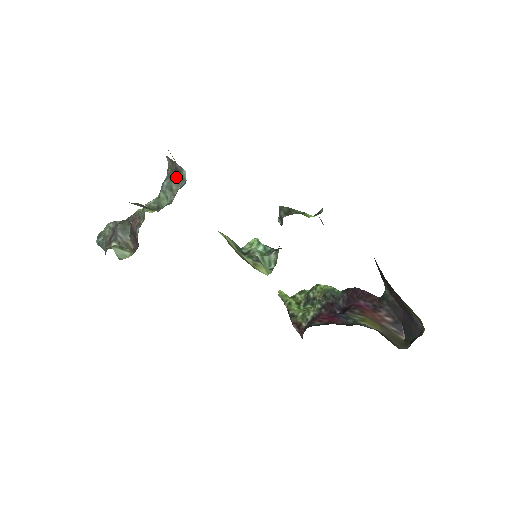
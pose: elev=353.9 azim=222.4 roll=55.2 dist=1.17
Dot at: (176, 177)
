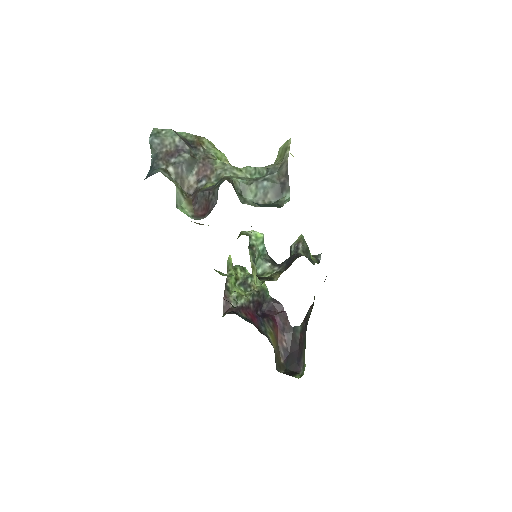
Dot at: (278, 189)
